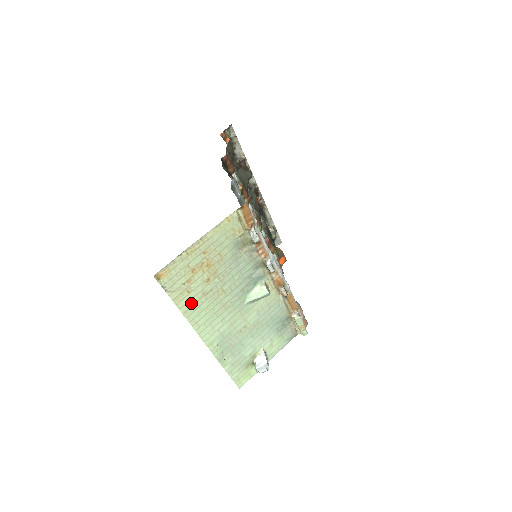
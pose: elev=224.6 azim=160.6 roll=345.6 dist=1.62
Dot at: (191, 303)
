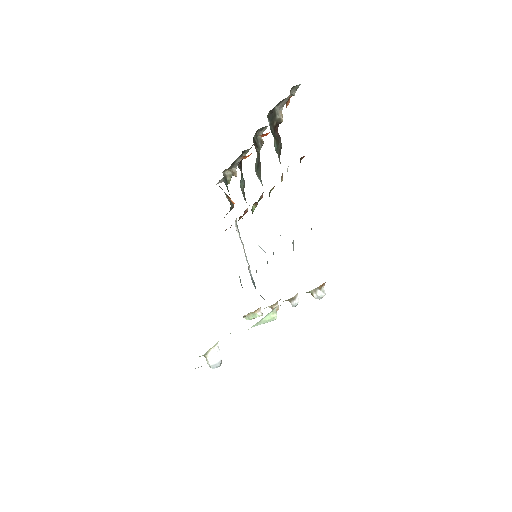
Dot at: occluded
